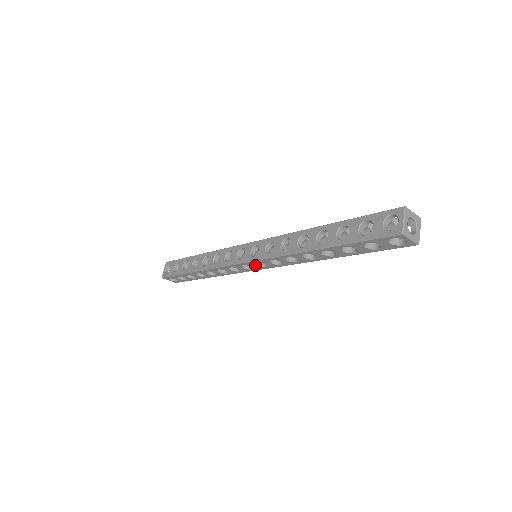
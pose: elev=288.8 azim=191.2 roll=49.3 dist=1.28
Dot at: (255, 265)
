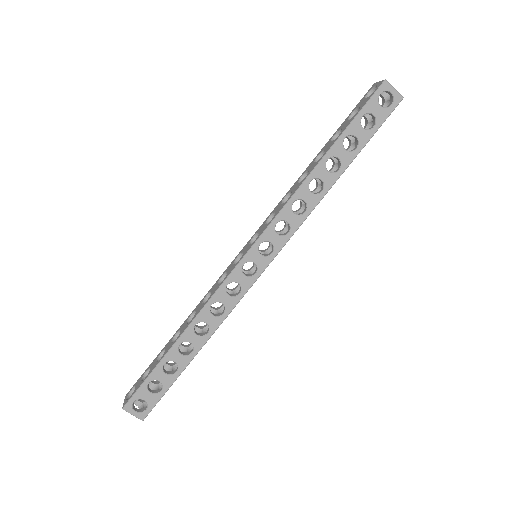
Dot at: (259, 255)
